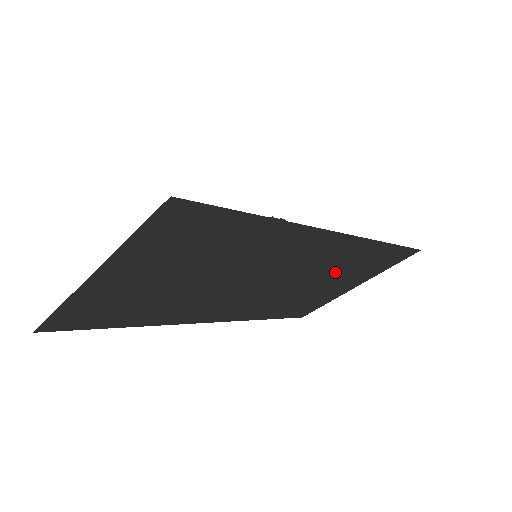
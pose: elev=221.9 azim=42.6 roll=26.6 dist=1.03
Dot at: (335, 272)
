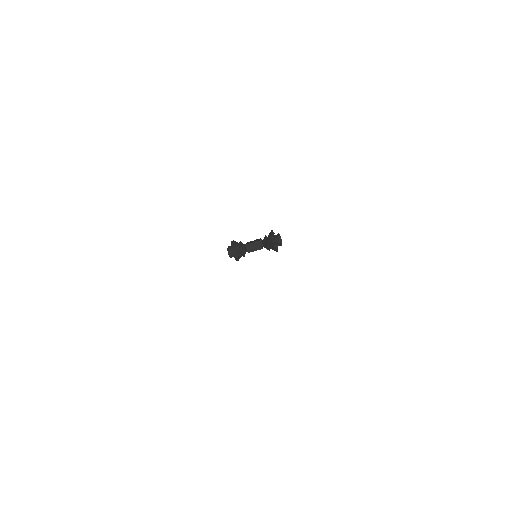
Dot at: occluded
